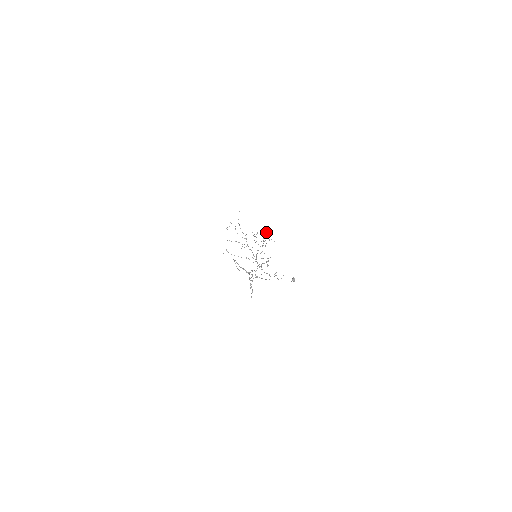
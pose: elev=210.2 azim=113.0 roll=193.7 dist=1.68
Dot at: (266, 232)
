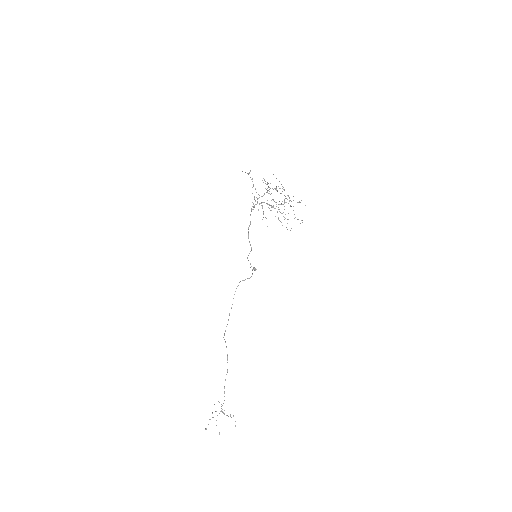
Dot at: (294, 218)
